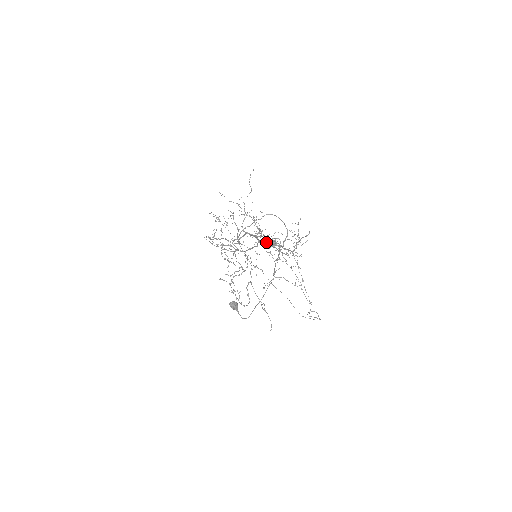
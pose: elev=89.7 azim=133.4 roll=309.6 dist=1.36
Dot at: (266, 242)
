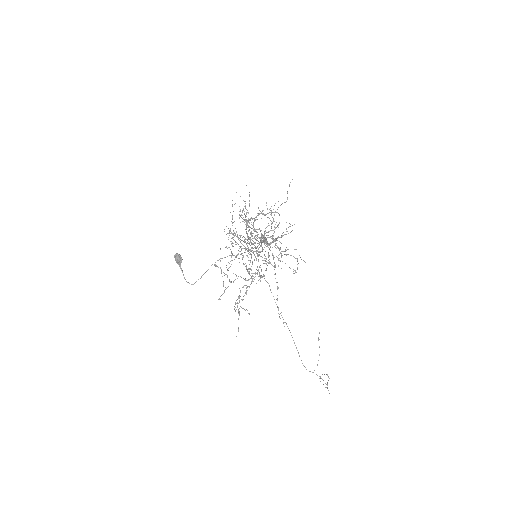
Dot at: occluded
